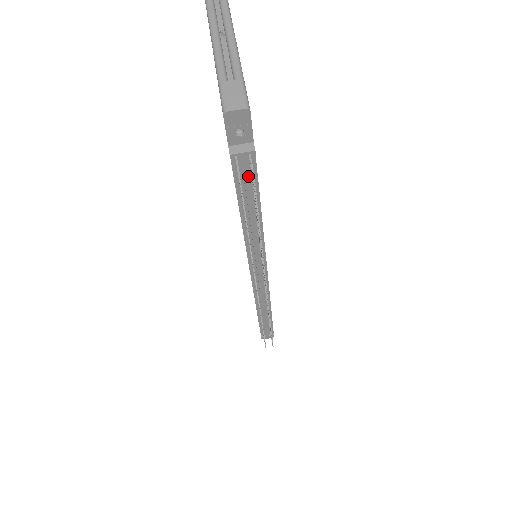
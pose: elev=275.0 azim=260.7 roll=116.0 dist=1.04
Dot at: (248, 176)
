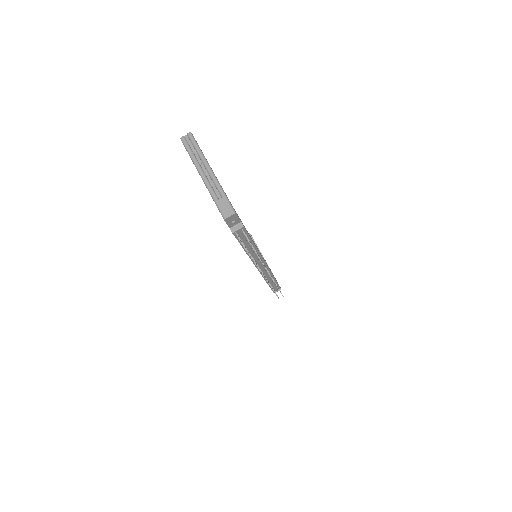
Dot at: (243, 235)
